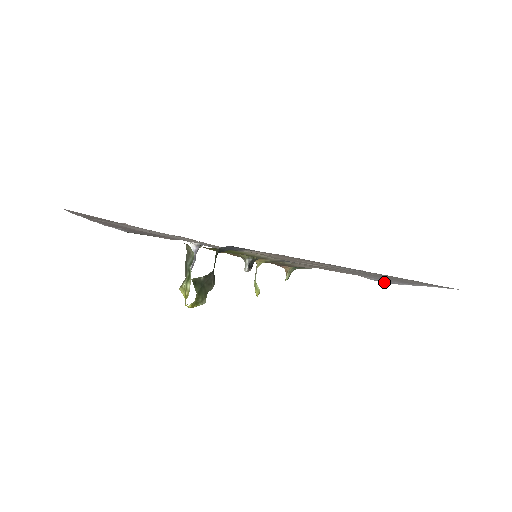
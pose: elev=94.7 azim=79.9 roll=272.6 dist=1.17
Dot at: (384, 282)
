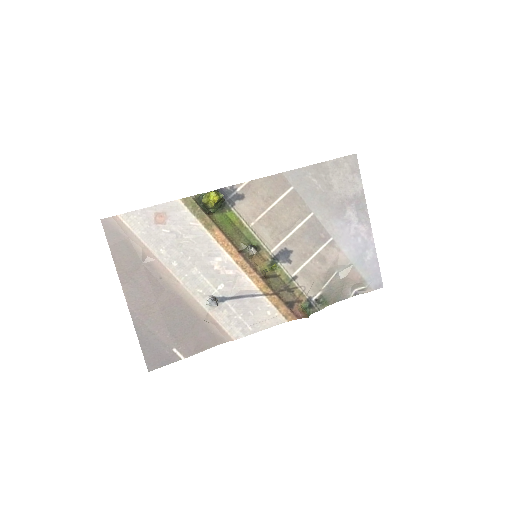
Dot at: (374, 281)
